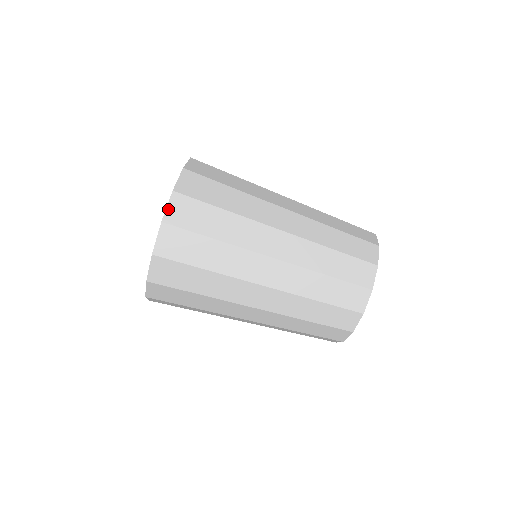
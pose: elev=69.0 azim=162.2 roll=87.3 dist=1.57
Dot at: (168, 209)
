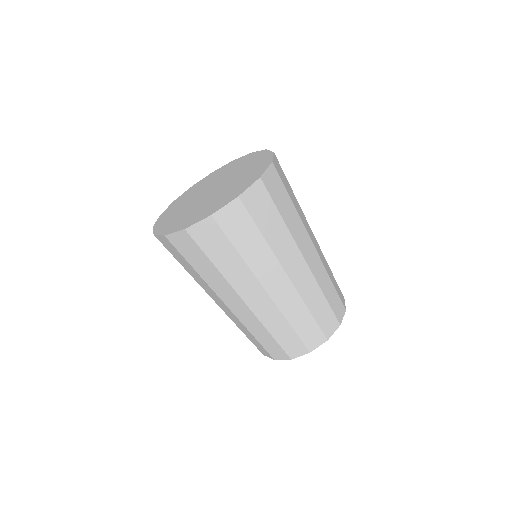
Dot at: (249, 190)
